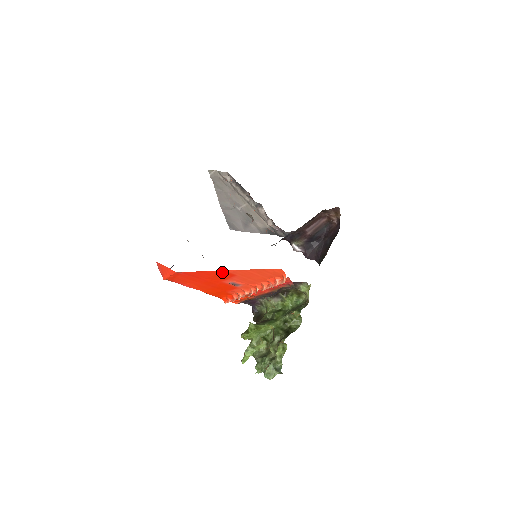
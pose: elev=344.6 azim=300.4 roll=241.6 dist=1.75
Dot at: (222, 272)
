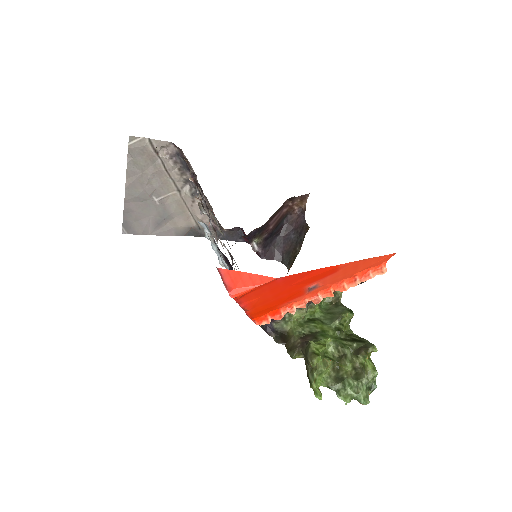
Dot at: (332, 268)
